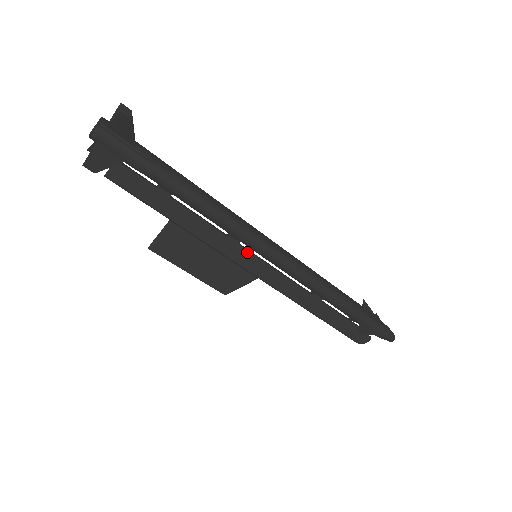
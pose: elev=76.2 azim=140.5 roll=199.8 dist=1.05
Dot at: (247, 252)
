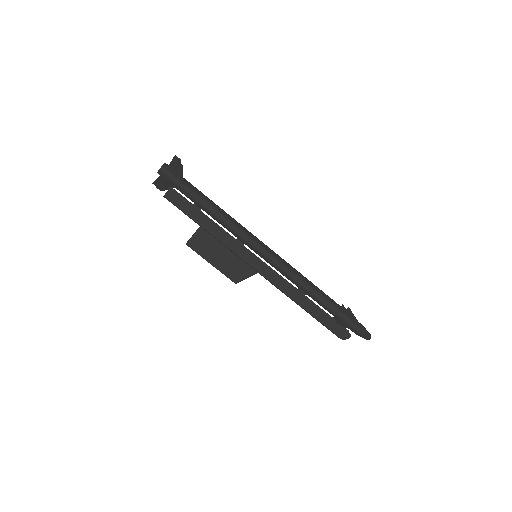
Dot at: (250, 252)
